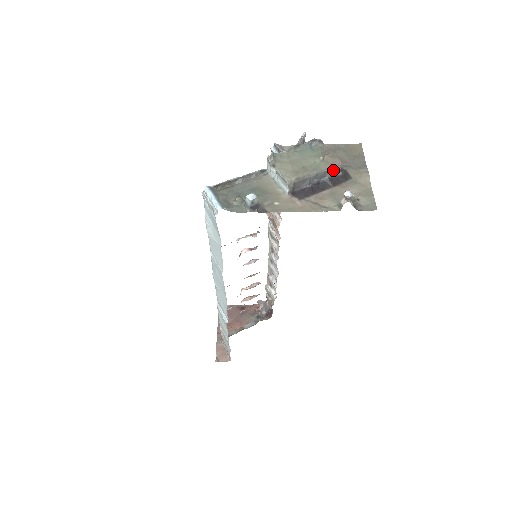
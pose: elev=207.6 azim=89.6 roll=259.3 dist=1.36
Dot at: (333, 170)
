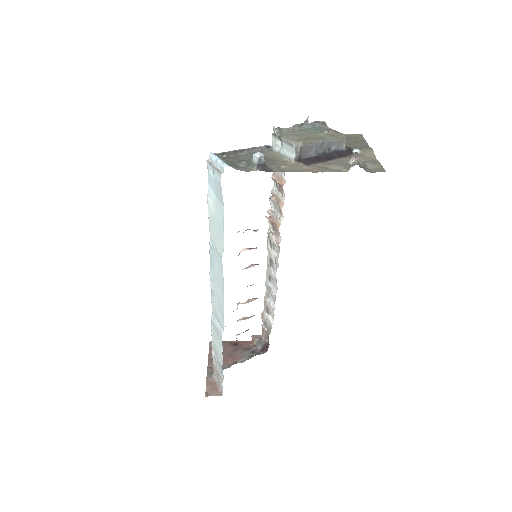
Dot at: (338, 142)
